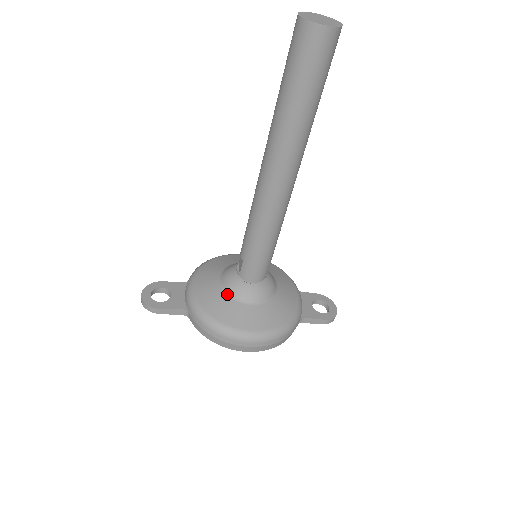
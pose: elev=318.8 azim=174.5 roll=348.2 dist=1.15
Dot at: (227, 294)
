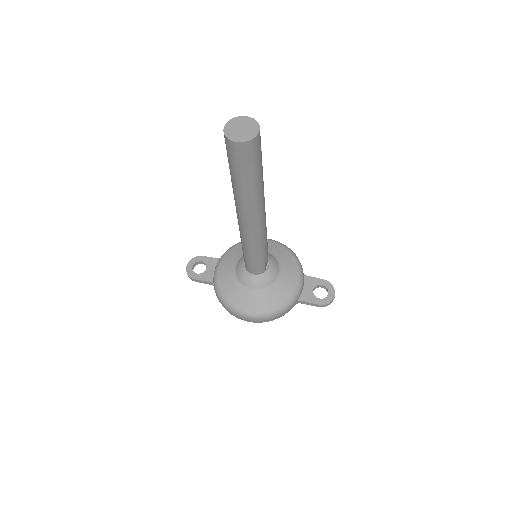
Dot at: (237, 279)
